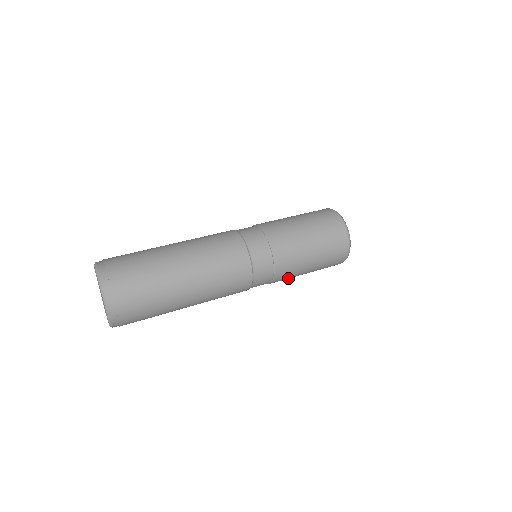
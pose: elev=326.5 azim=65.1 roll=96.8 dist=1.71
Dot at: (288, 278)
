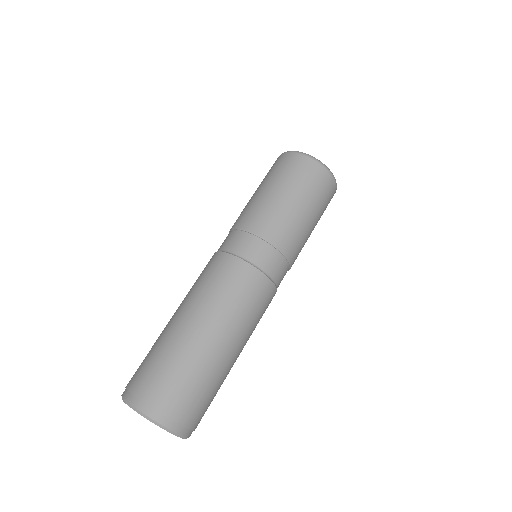
Dot at: occluded
